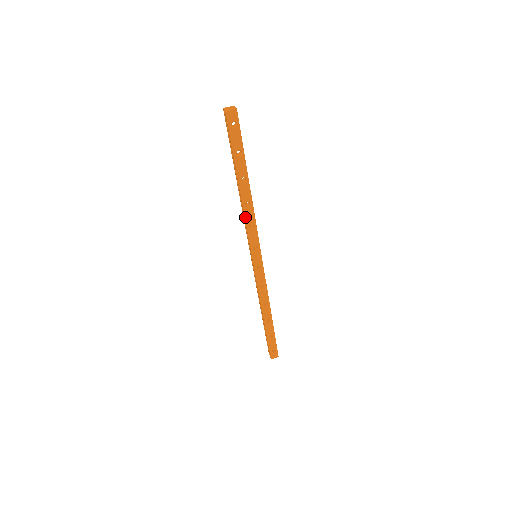
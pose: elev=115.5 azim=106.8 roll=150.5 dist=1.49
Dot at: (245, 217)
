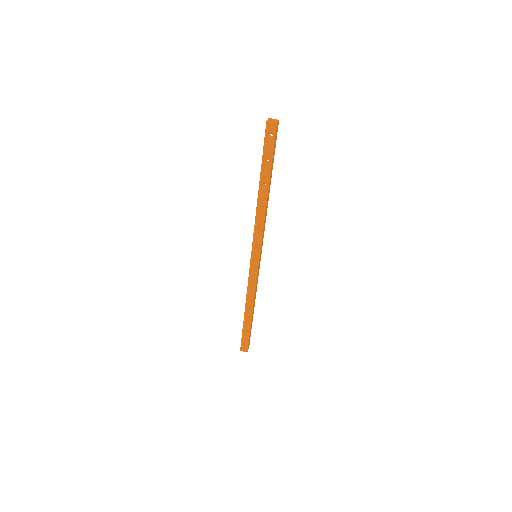
Dot at: (255, 218)
